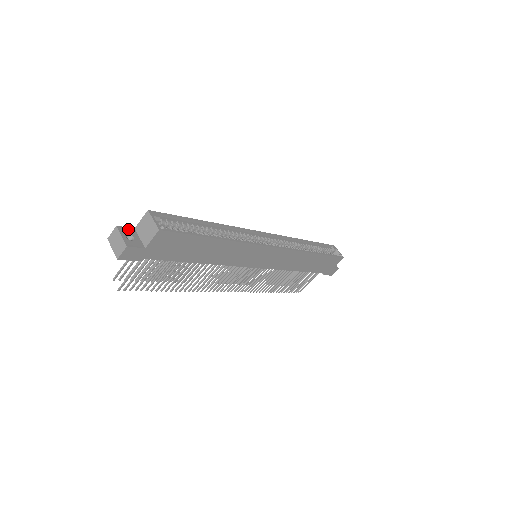
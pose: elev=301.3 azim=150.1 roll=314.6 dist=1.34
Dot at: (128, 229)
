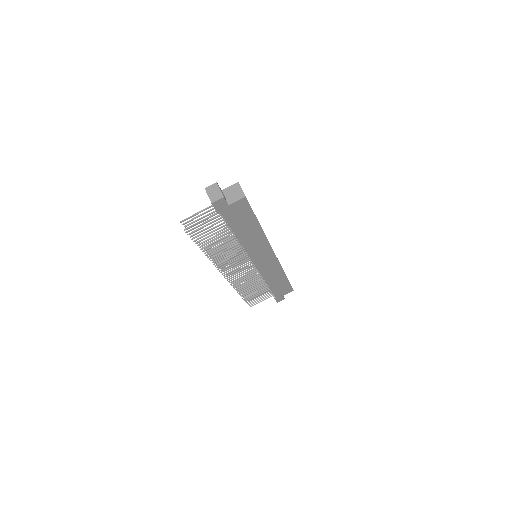
Dot at: (220, 188)
